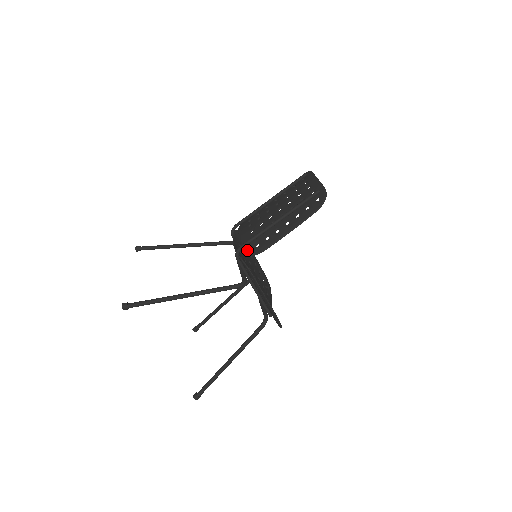
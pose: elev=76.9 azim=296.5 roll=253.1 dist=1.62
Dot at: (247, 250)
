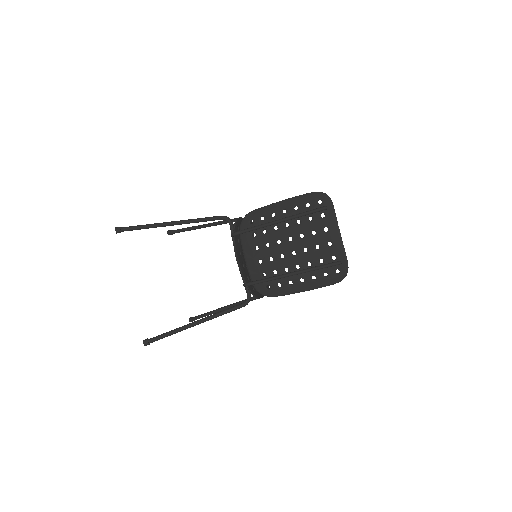
Dot at: (257, 287)
